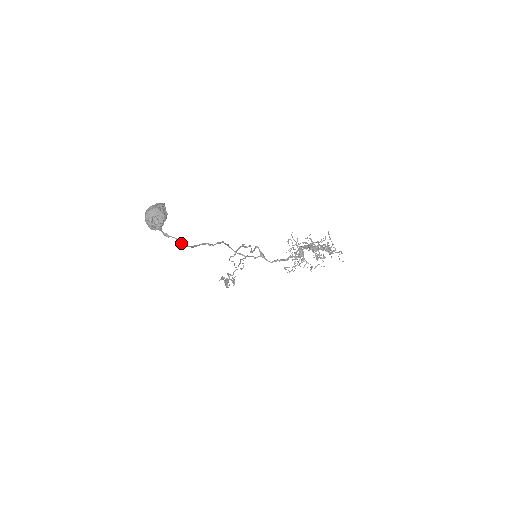
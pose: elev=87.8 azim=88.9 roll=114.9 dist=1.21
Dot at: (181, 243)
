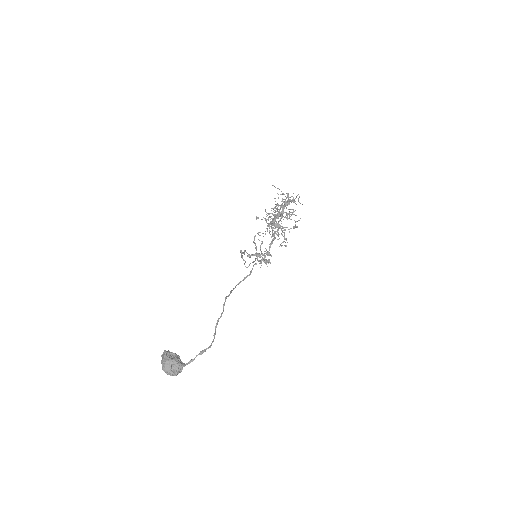
Dot at: (205, 351)
